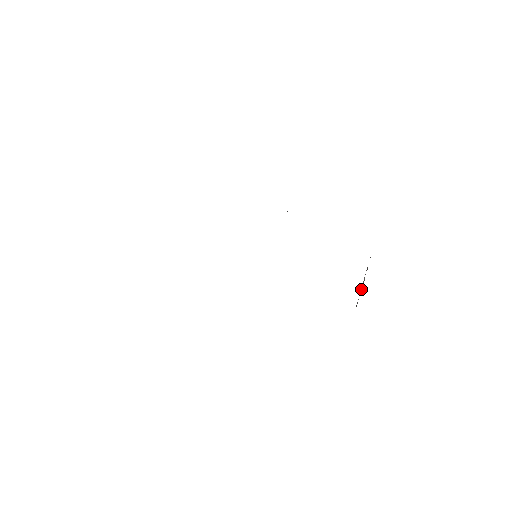
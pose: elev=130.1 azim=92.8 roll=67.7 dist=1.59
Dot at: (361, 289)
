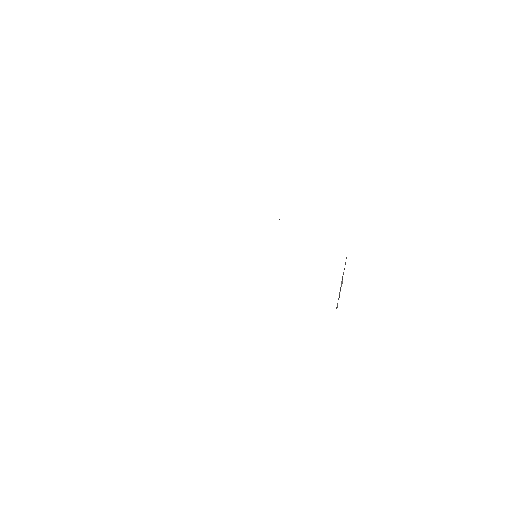
Dot at: (339, 292)
